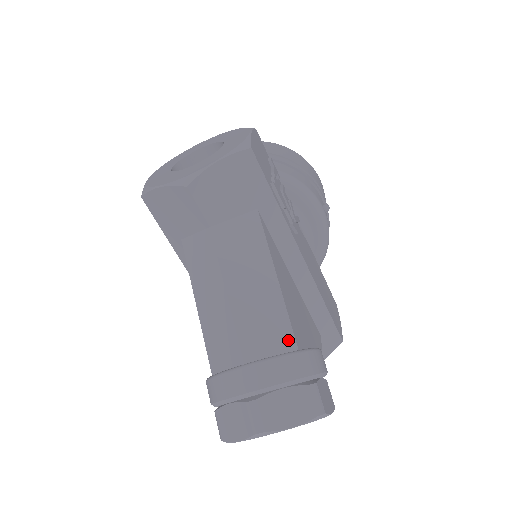
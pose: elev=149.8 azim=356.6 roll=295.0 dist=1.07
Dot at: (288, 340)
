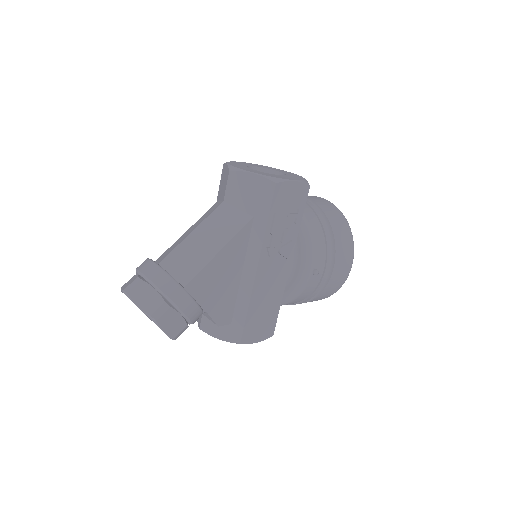
Dot at: (186, 279)
